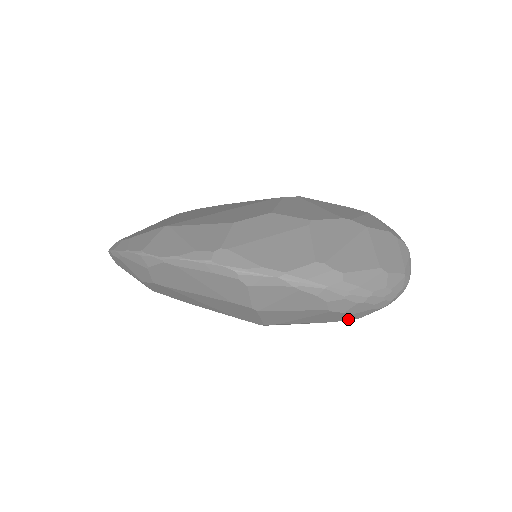
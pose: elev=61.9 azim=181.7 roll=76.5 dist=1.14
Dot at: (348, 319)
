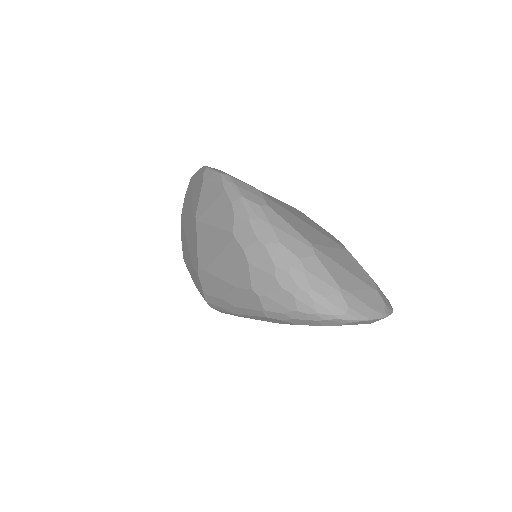
Dot at: (250, 284)
